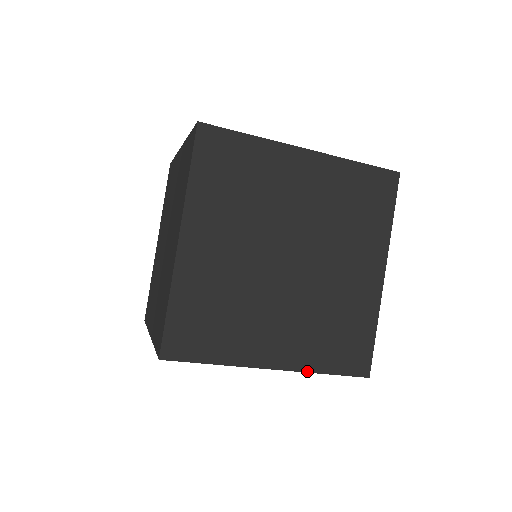
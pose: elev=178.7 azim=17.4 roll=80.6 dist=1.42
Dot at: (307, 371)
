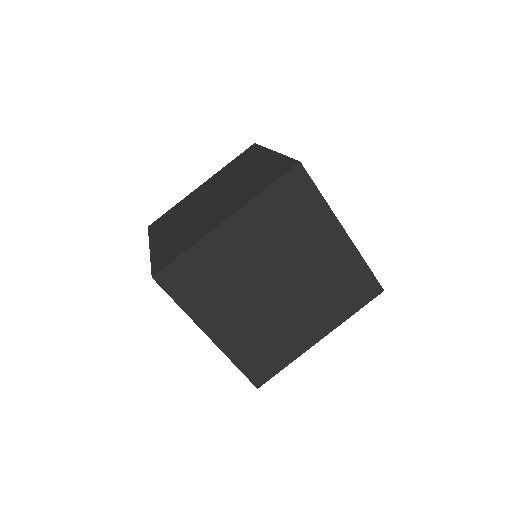
Dot at: (227, 355)
